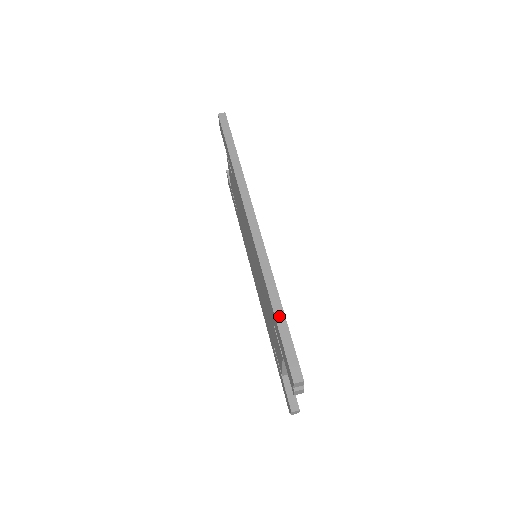
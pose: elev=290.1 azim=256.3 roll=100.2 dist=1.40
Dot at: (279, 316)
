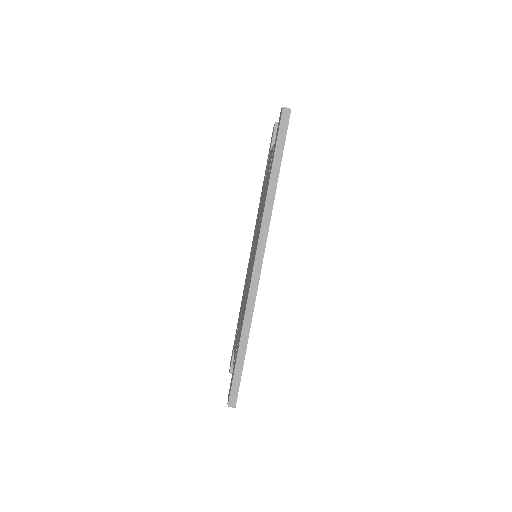
Dot at: (241, 355)
